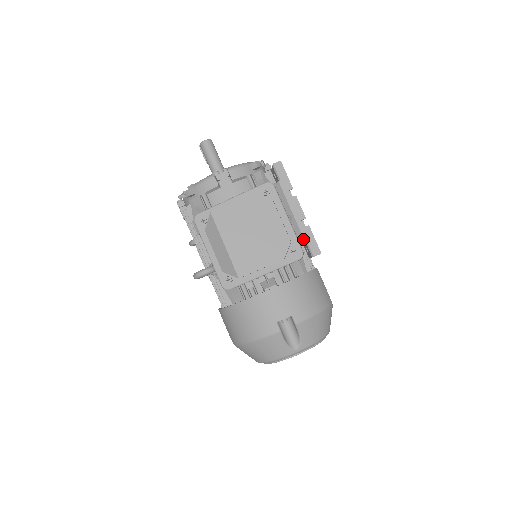
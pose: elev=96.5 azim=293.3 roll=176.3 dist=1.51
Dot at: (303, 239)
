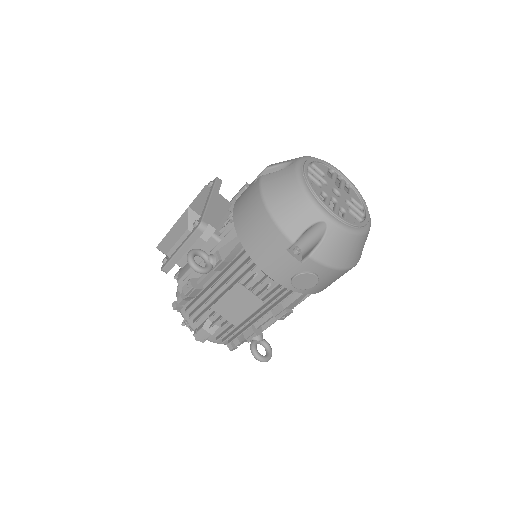
Dot at: (233, 199)
